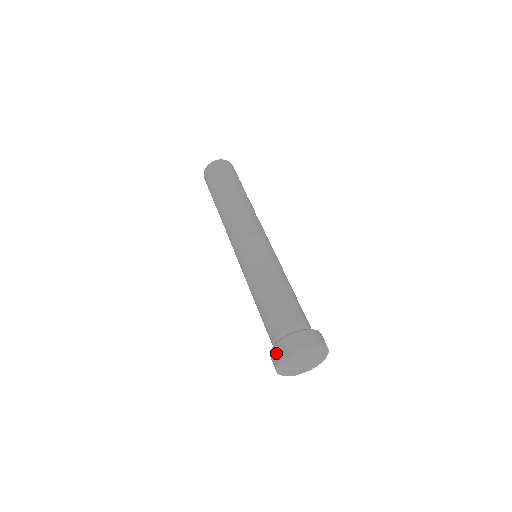
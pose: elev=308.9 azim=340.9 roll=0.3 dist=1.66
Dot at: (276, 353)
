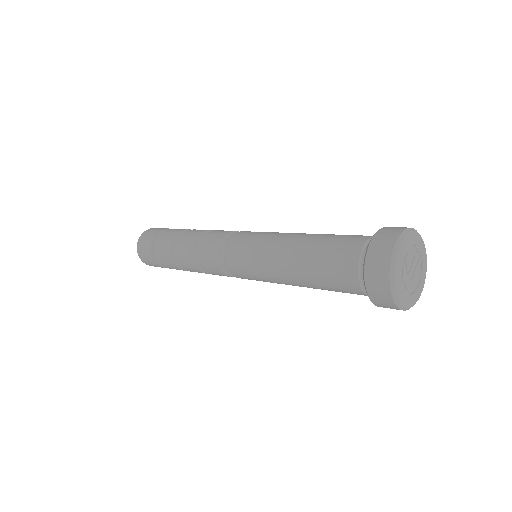
Dot at: (389, 230)
